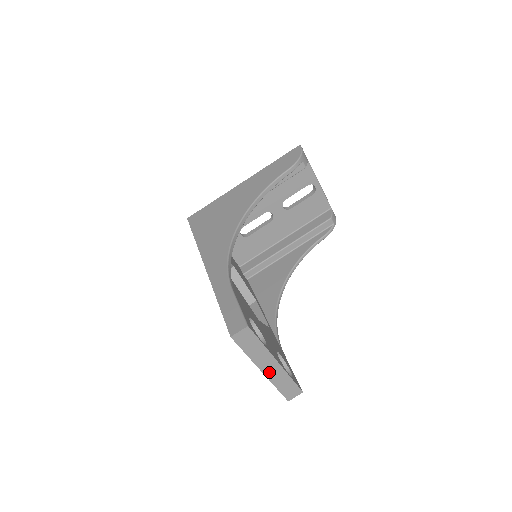
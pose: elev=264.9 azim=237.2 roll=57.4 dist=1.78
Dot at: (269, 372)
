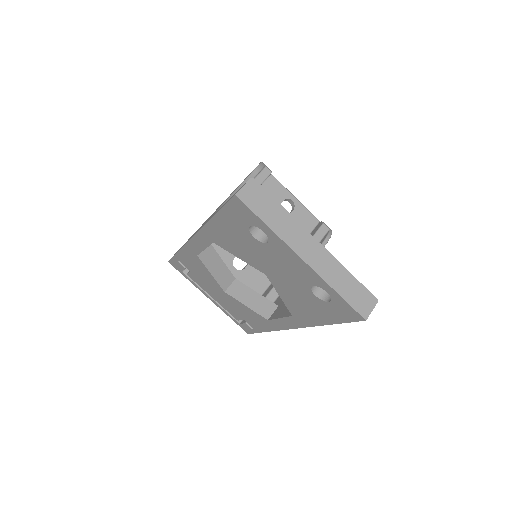
Dot at: (313, 260)
